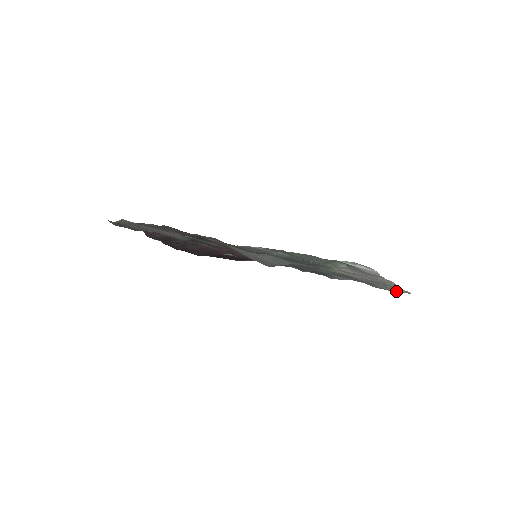
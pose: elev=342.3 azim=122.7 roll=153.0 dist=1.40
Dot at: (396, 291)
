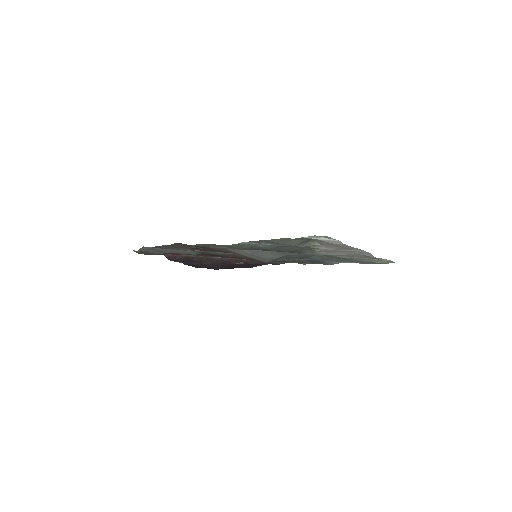
Dot at: (380, 262)
